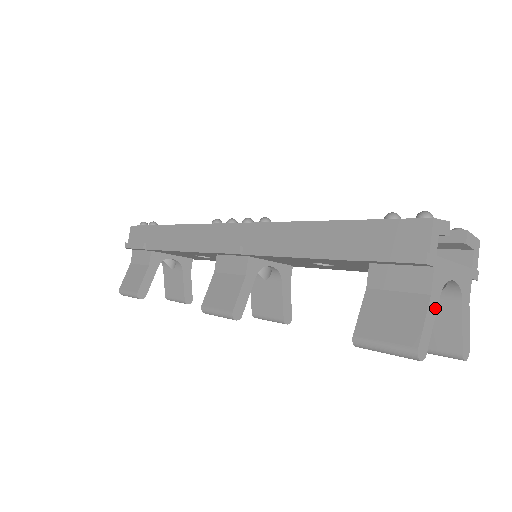
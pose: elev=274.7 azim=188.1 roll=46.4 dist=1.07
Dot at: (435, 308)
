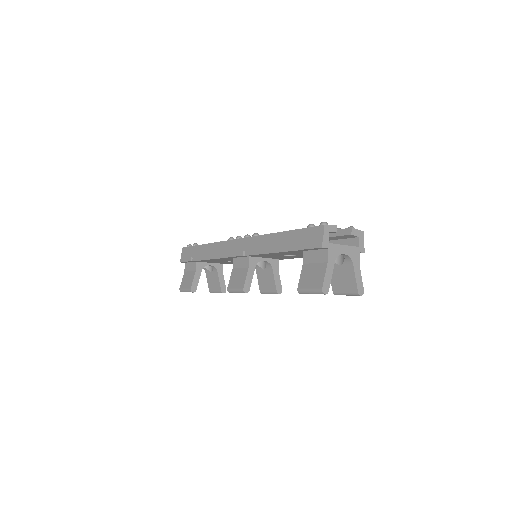
Dot at: (332, 269)
